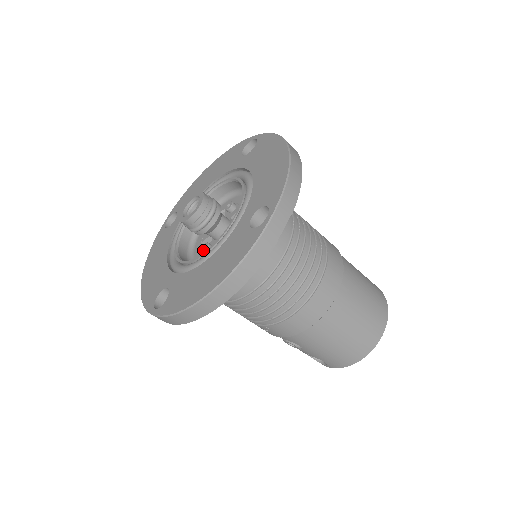
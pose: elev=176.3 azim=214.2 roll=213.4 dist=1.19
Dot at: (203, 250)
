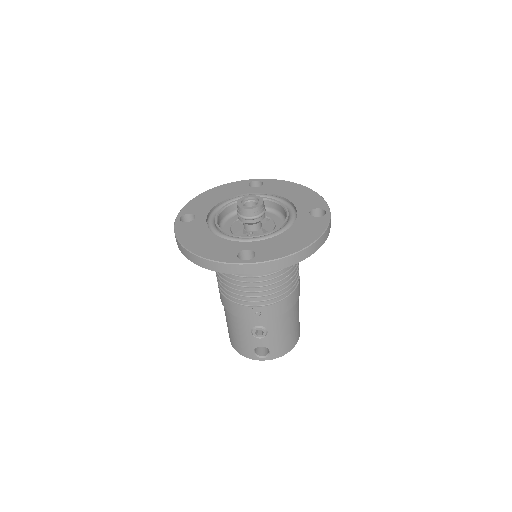
Dot at: (252, 234)
